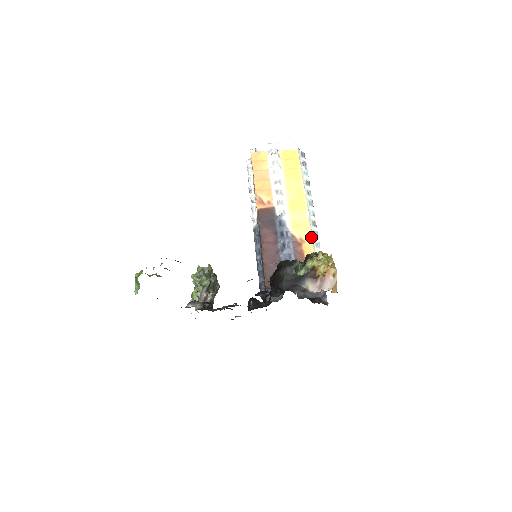
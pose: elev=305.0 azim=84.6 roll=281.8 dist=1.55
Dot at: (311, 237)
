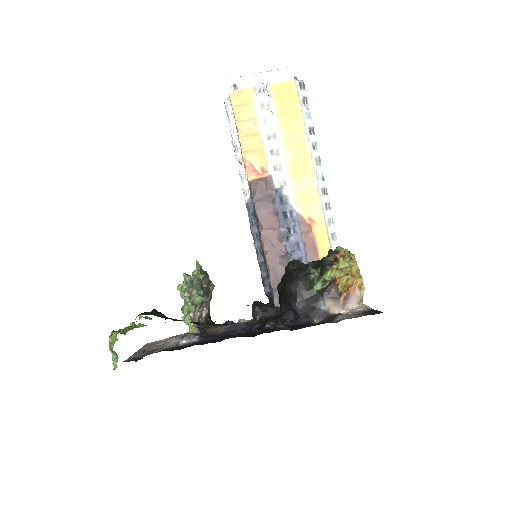
Dot at: (322, 214)
